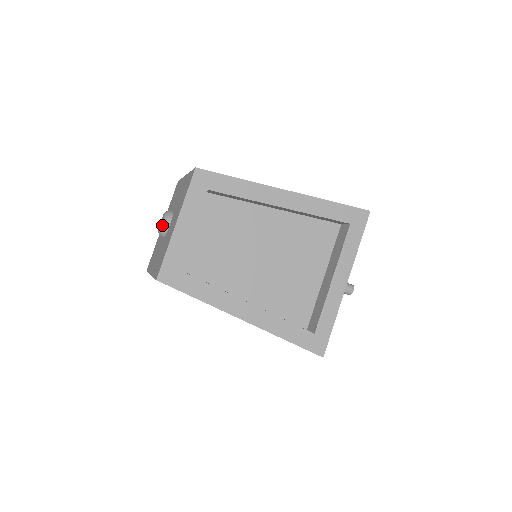
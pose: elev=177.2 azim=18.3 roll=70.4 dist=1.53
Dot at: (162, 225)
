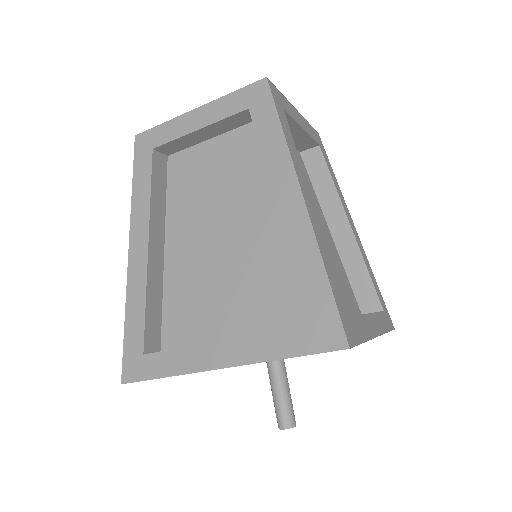
Dot at: occluded
